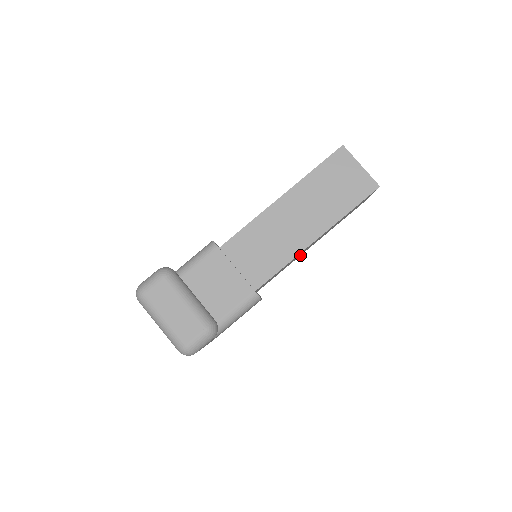
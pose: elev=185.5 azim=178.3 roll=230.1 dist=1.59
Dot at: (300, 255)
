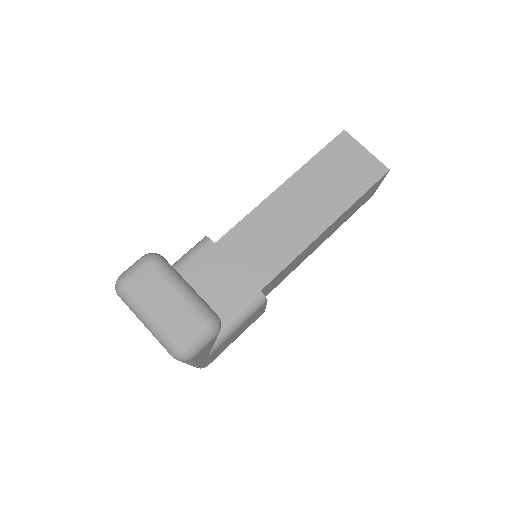
Dot at: (304, 259)
